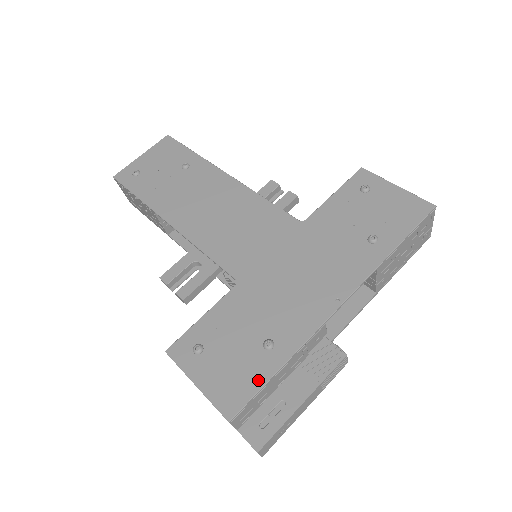
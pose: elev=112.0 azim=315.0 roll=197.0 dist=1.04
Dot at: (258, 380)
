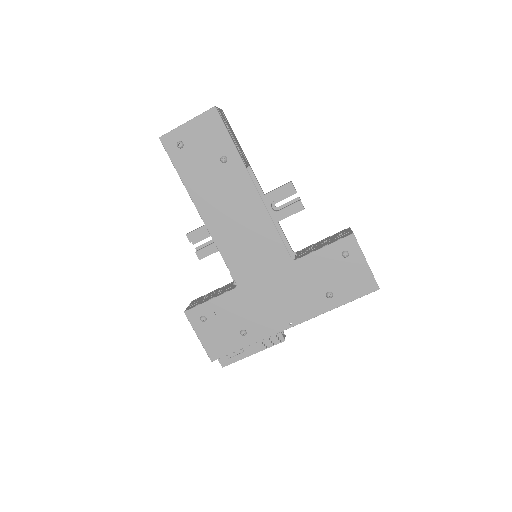
Dot at: (232, 348)
